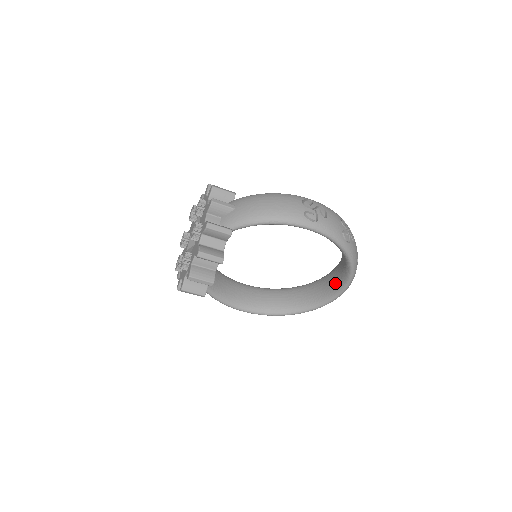
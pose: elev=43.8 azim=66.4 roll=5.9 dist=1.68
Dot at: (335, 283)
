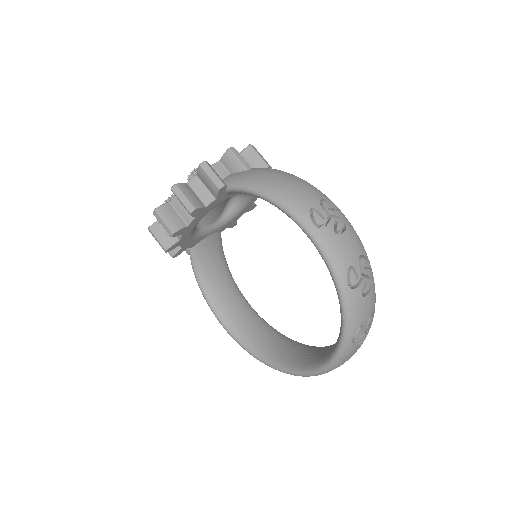
Dot at: (326, 352)
